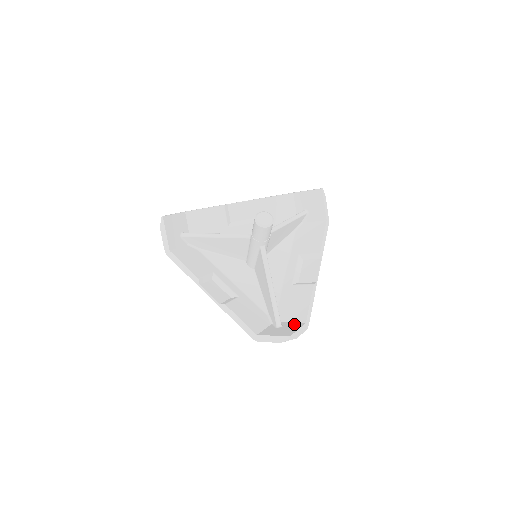
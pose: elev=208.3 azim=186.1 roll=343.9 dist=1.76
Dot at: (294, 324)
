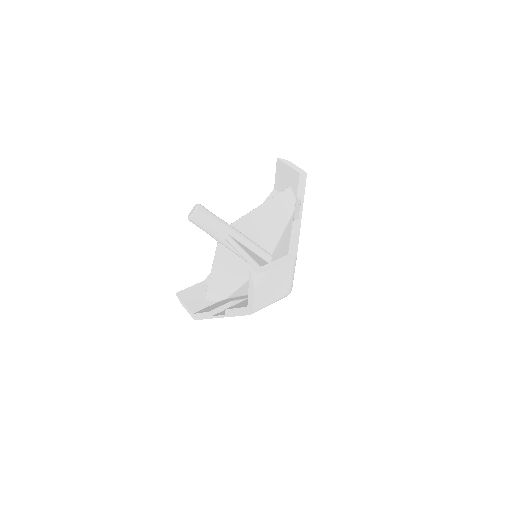
Dot at: occluded
